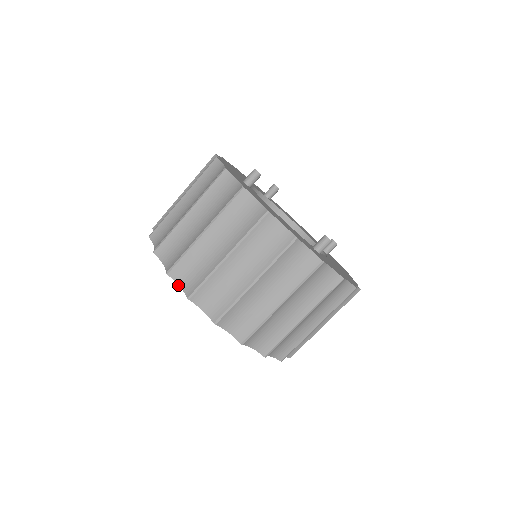
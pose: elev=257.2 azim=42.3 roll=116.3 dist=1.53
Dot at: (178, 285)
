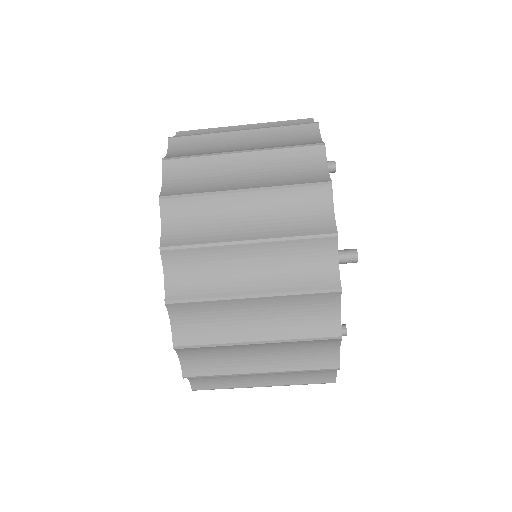
Dot at: (178, 357)
